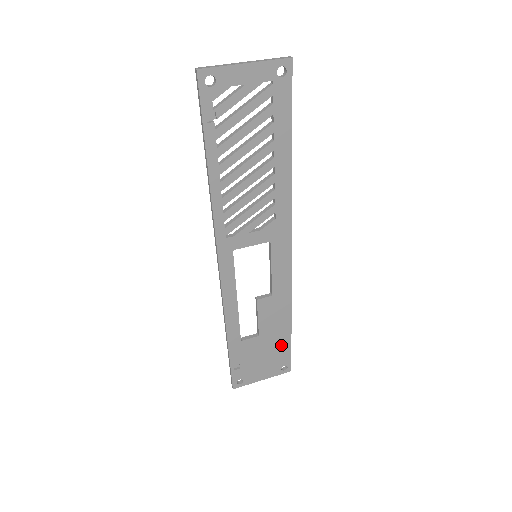
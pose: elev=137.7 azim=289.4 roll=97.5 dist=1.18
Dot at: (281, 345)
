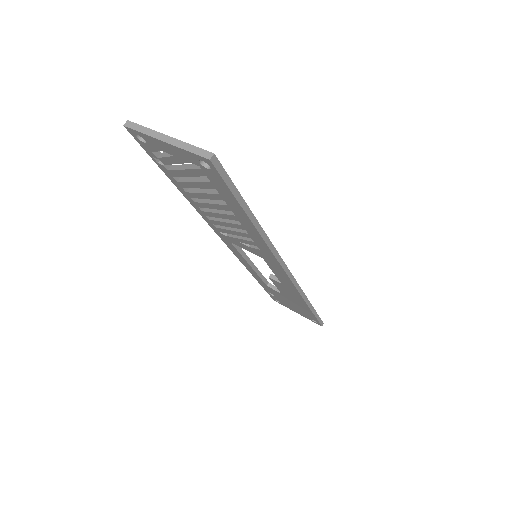
Dot at: (305, 310)
